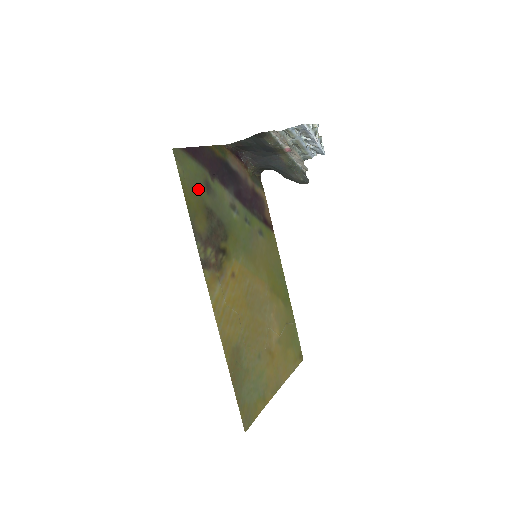
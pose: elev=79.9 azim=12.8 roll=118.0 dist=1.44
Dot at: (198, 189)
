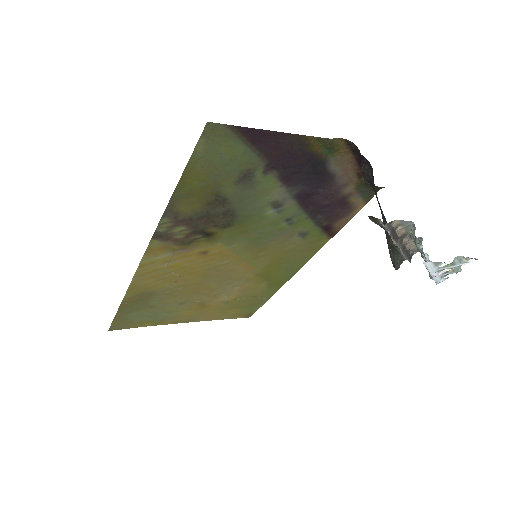
Dot at: (221, 175)
